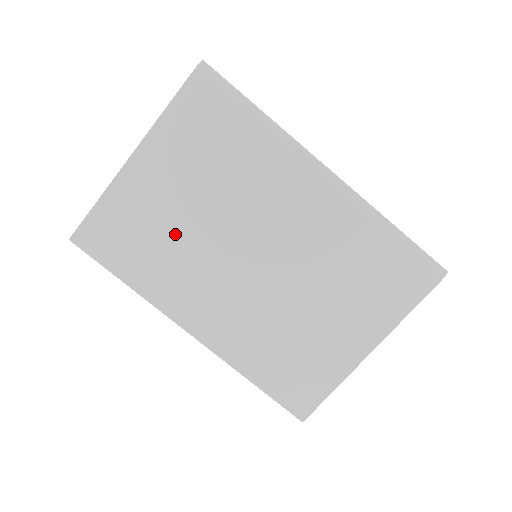
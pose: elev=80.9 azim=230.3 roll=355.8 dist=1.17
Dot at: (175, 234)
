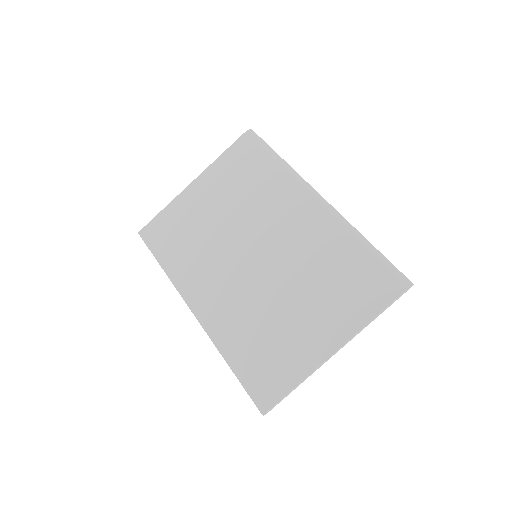
Dot at: (204, 234)
